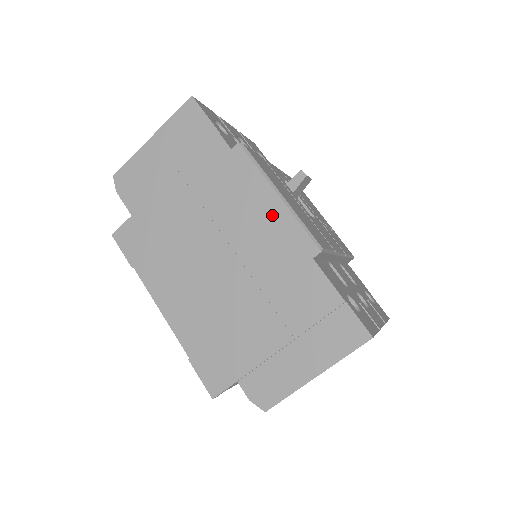
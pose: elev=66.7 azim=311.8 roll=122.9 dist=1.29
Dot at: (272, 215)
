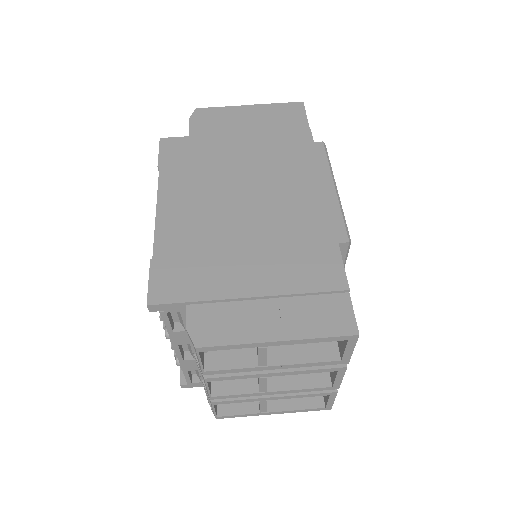
Dot at: (320, 196)
